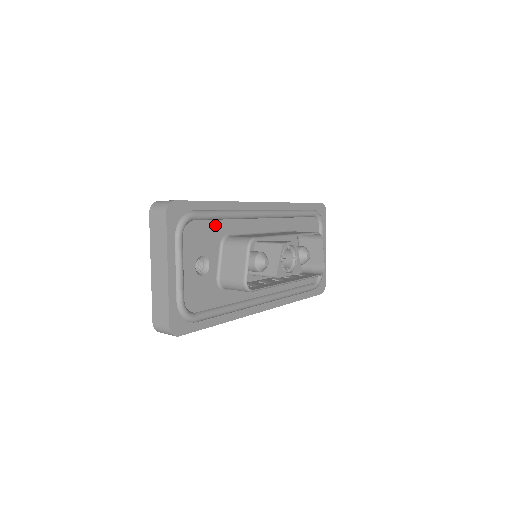
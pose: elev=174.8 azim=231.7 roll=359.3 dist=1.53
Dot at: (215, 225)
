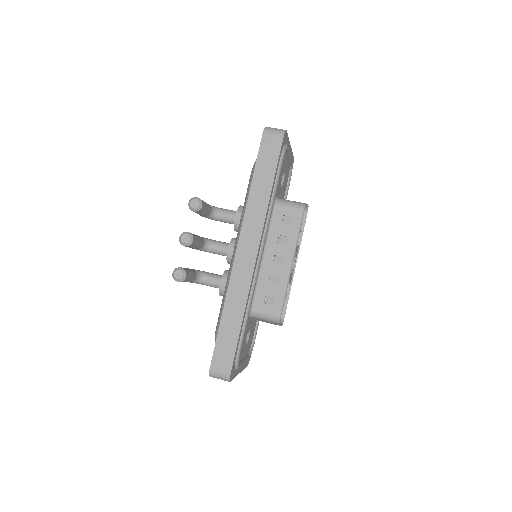
Dot at: occluded
